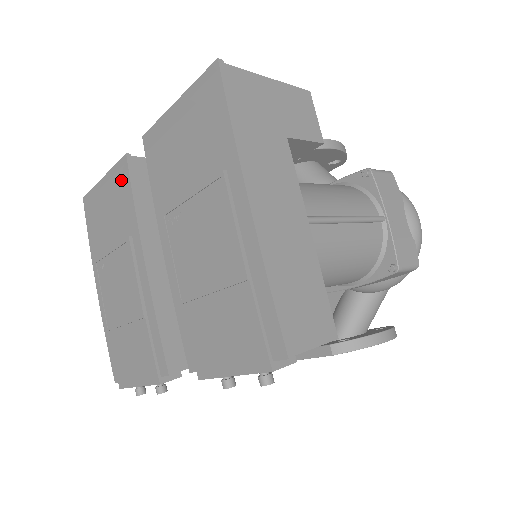
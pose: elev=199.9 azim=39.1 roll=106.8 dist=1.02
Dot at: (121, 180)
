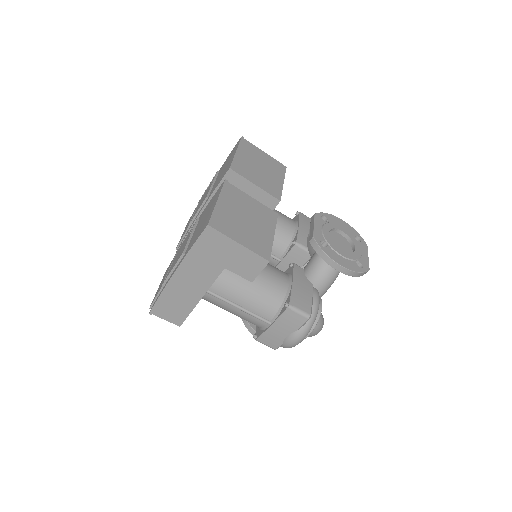
Dot at: (225, 172)
